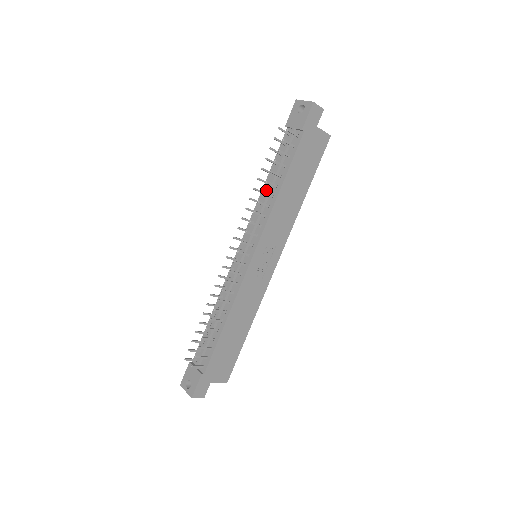
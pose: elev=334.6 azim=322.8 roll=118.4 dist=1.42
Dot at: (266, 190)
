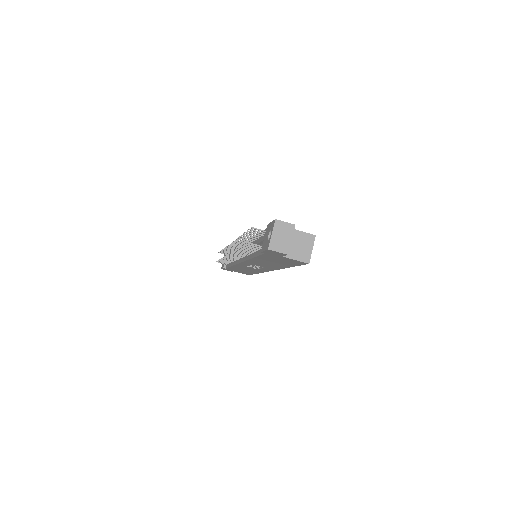
Dot at: occluded
